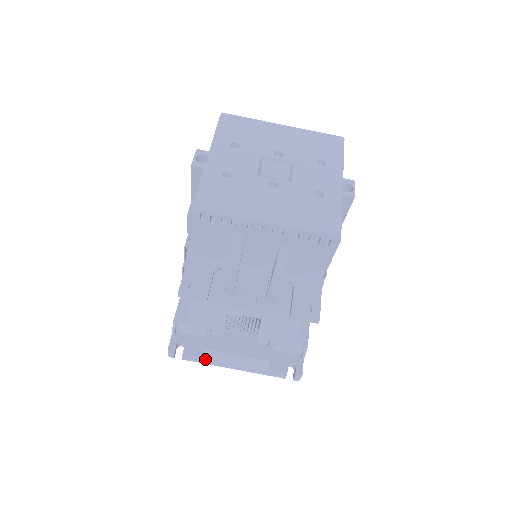
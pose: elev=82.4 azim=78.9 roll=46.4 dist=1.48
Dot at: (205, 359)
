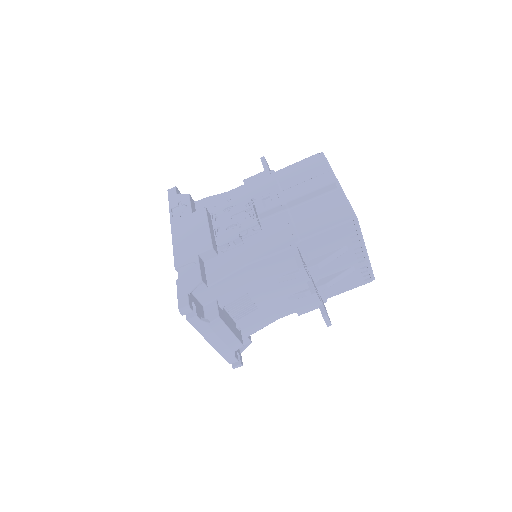
Dot at: (207, 326)
